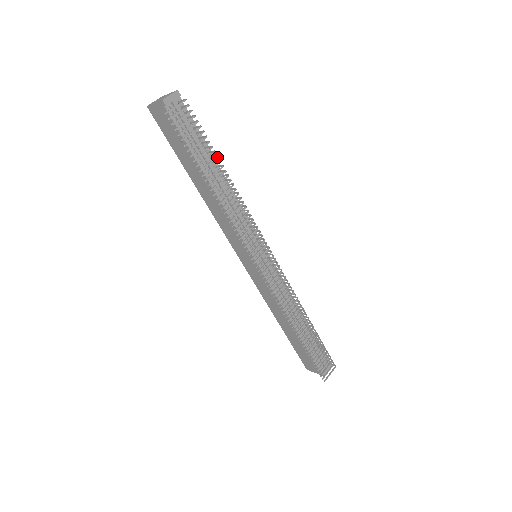
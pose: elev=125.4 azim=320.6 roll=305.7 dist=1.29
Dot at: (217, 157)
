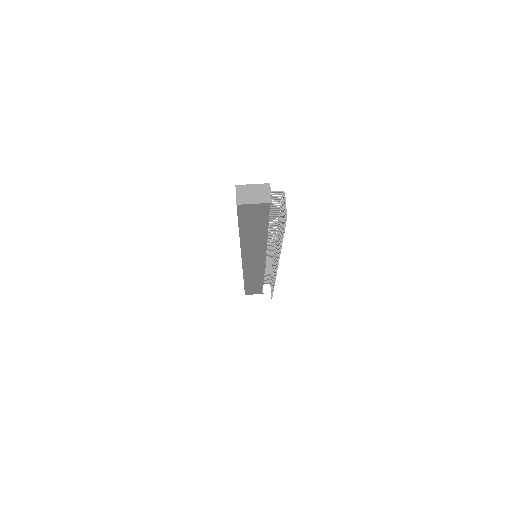
Dot at: occluded
